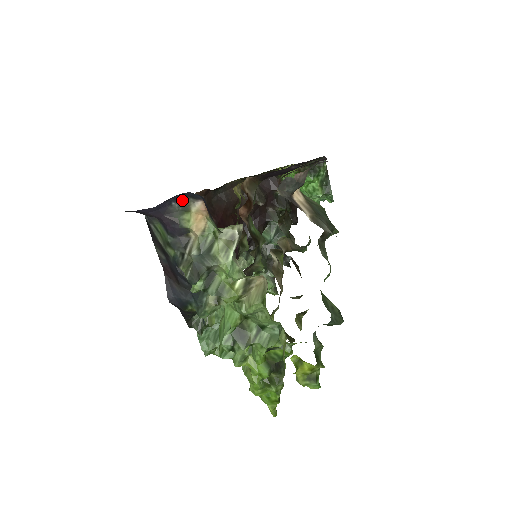
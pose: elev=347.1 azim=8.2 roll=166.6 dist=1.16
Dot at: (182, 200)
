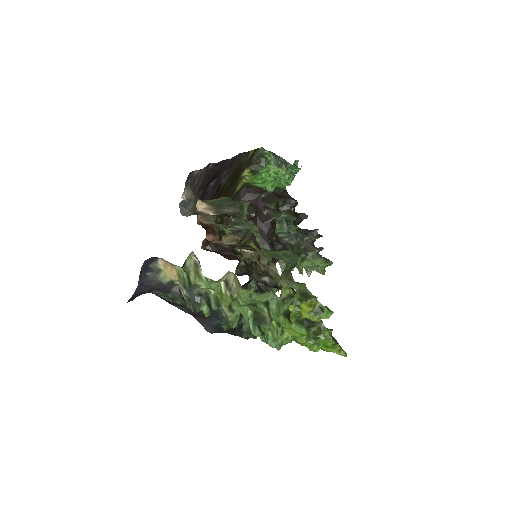
Dot at: (150, 268)
